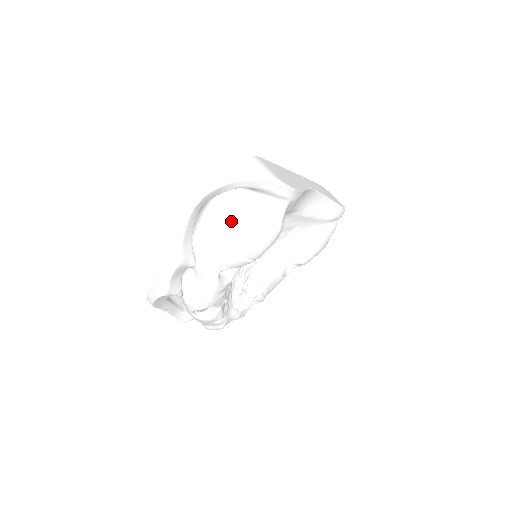
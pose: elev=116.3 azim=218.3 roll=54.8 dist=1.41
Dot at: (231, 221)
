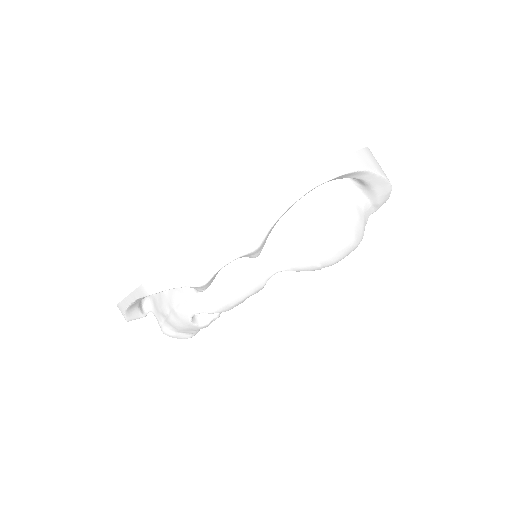
Dot at: (328, 214)
